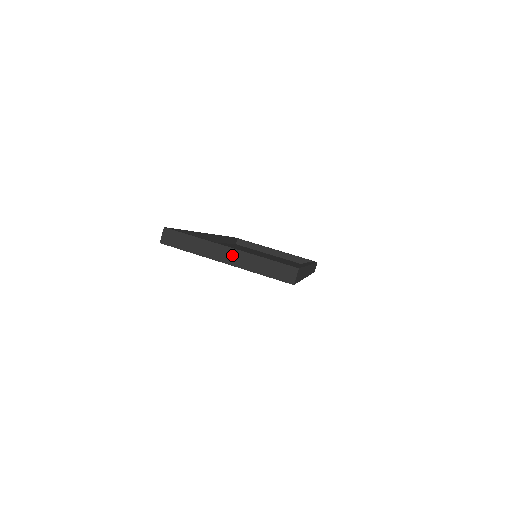
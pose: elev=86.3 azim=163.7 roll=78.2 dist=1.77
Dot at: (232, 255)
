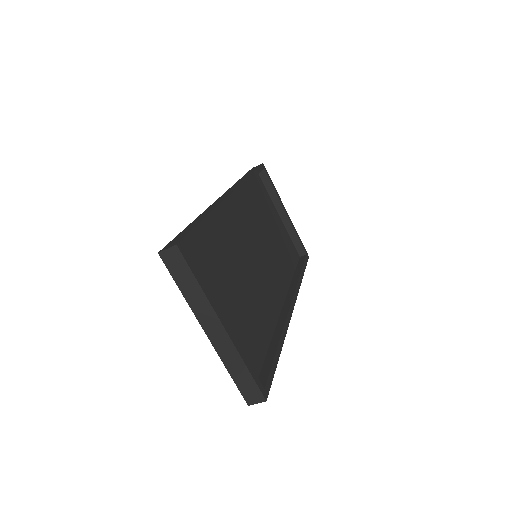
Dot at: (219, 335)
